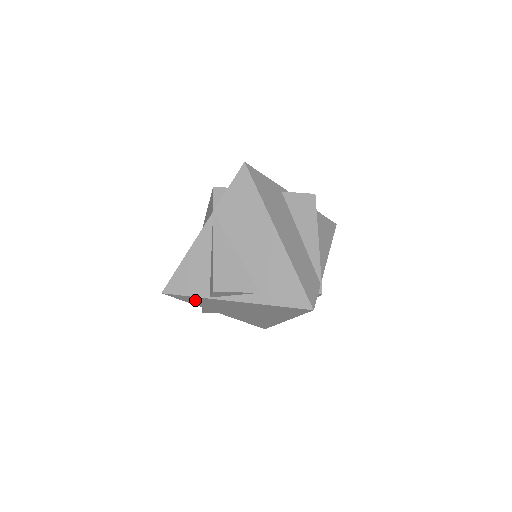
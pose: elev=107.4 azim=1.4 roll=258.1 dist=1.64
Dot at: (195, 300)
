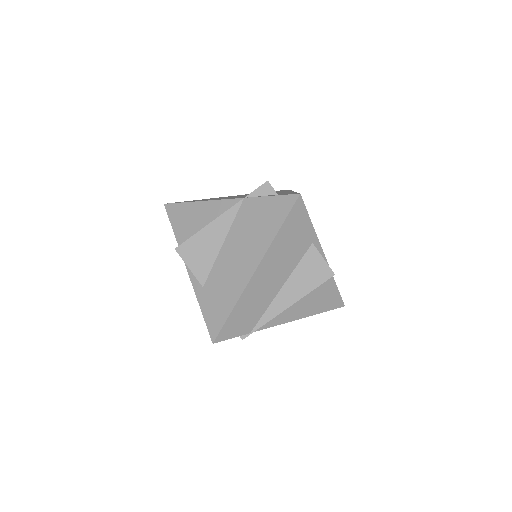
Dot at: occluded
